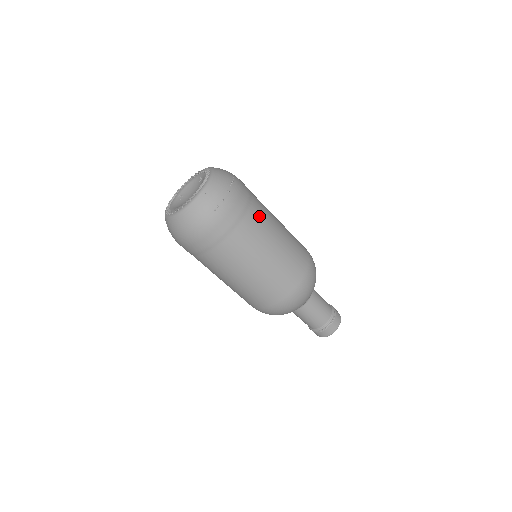
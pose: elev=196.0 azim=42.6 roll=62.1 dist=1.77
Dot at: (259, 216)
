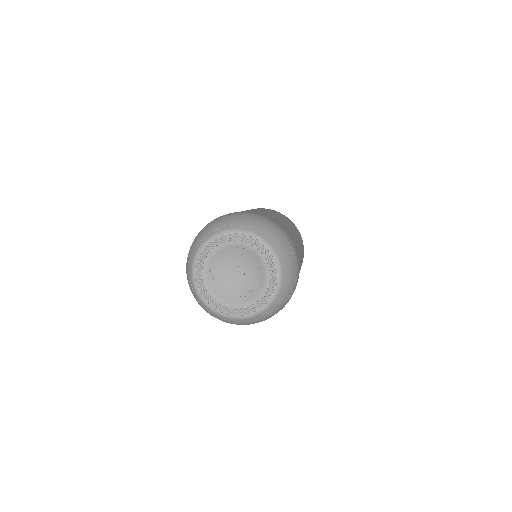
Dot at: (299, 254)
